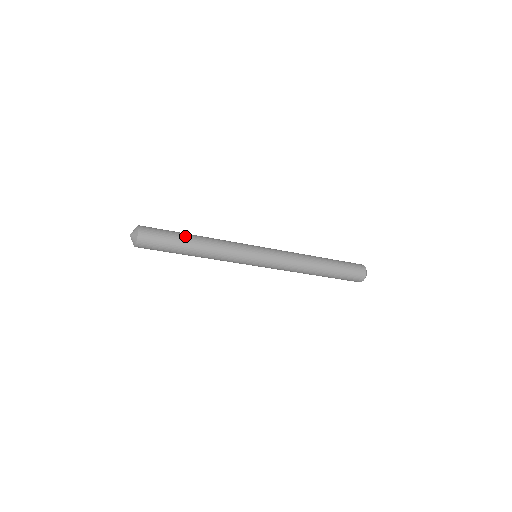
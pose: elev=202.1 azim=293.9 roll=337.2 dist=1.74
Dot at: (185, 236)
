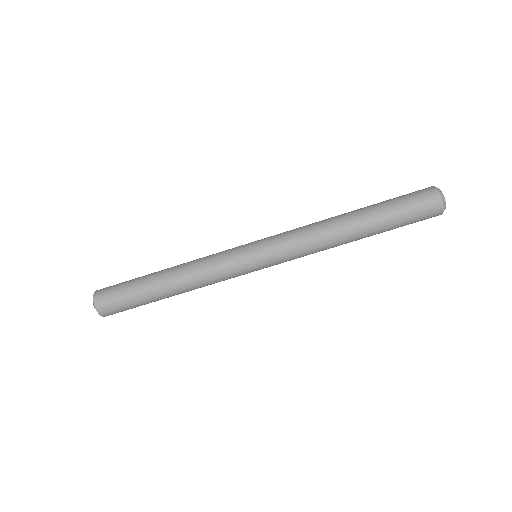
Dot at: occluded
